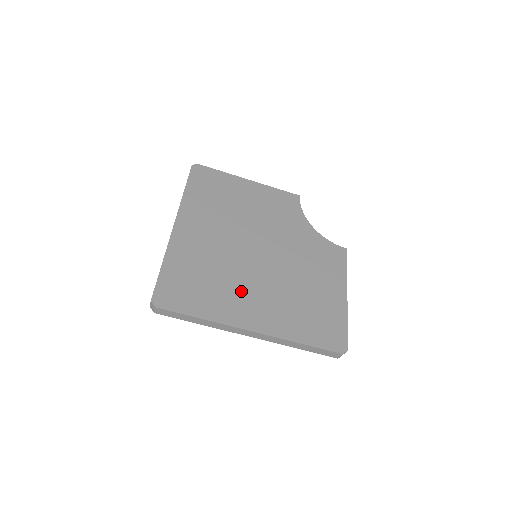
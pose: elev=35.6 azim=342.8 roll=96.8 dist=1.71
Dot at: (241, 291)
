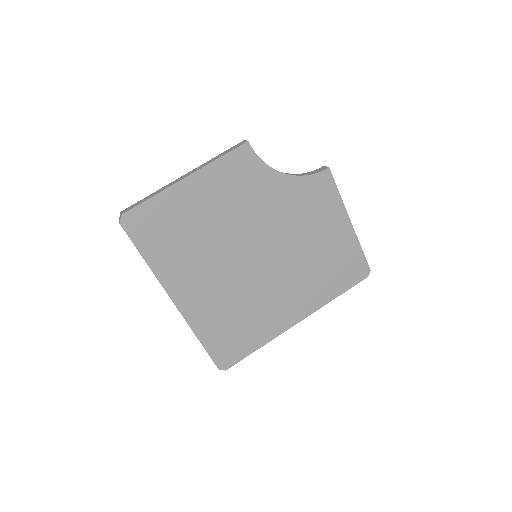
Dot at: (270, 303)
